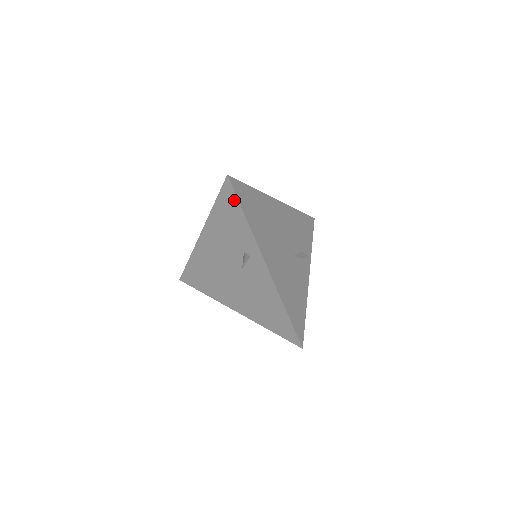
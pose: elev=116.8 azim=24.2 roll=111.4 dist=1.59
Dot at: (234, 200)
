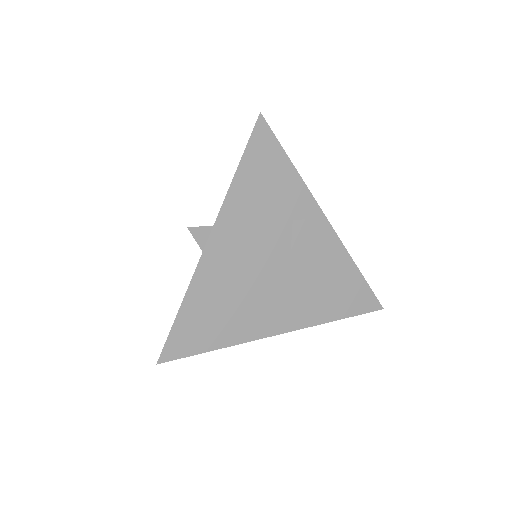
Dot at: (188, 351)
